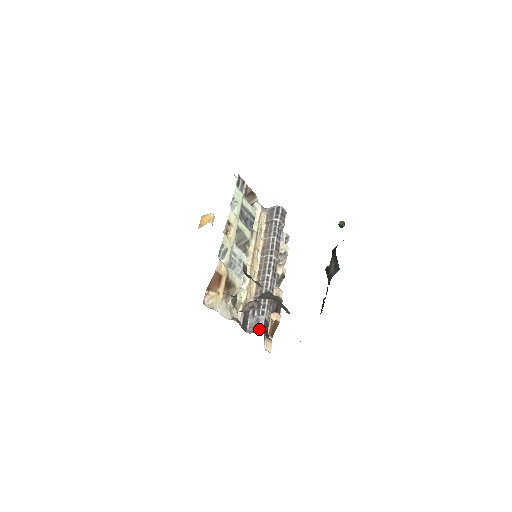
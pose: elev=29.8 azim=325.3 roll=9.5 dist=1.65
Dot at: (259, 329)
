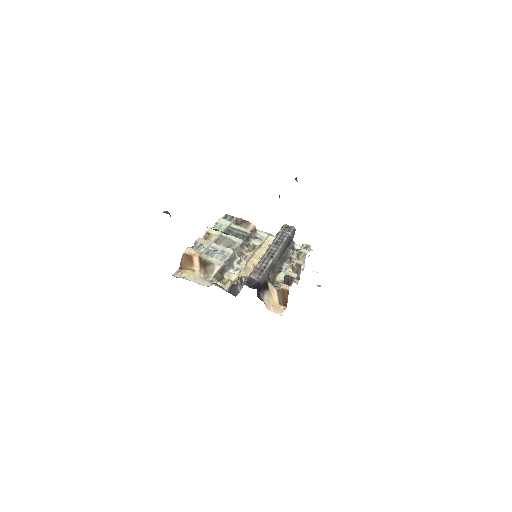
Dot at: (241, 284)
